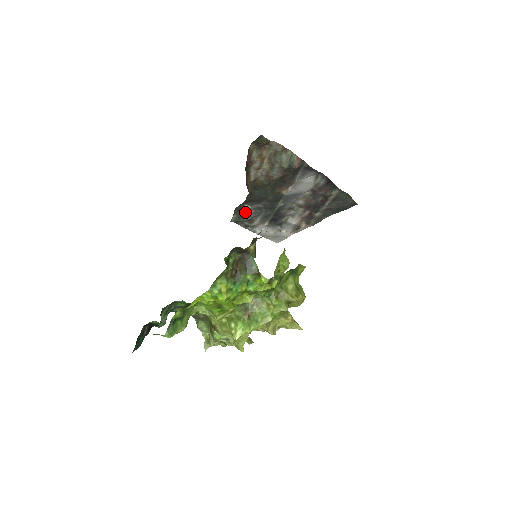
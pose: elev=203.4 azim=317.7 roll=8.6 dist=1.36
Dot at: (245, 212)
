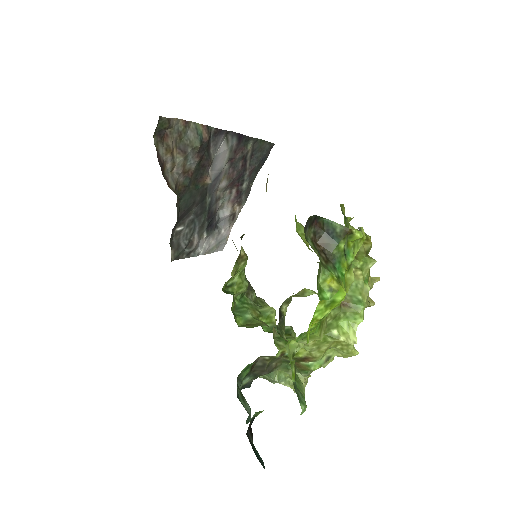
Dot at: (179, 238)
